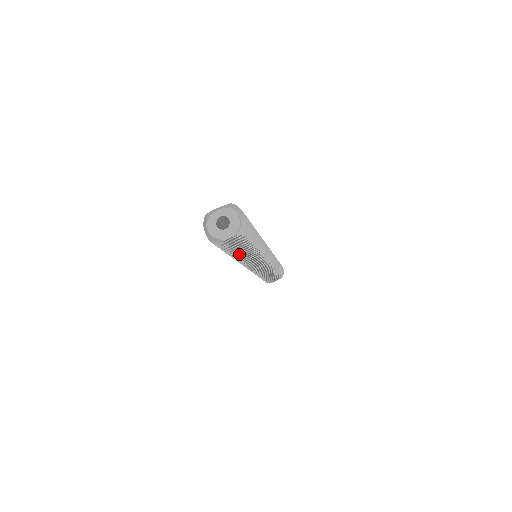
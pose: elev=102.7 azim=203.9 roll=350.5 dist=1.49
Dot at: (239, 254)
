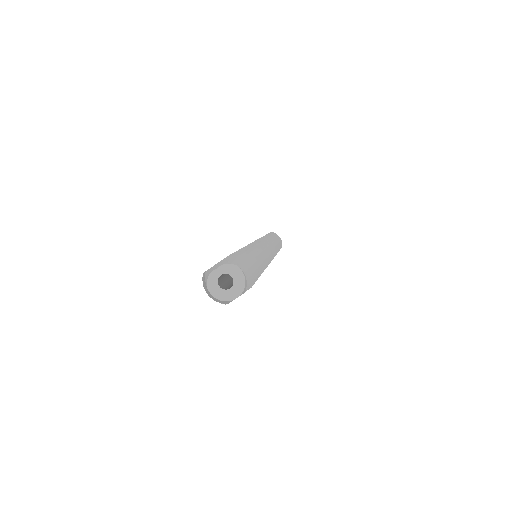
Dot at: occluded
